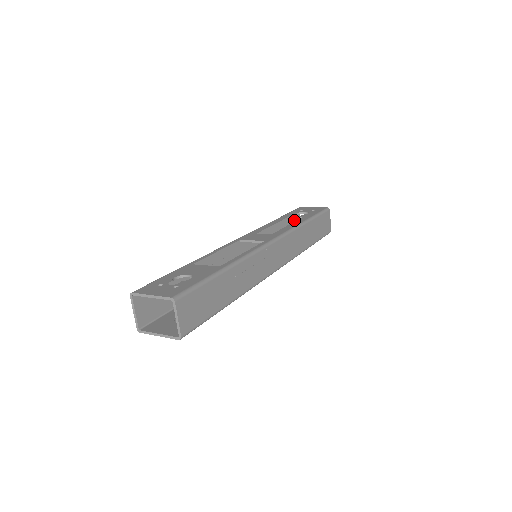
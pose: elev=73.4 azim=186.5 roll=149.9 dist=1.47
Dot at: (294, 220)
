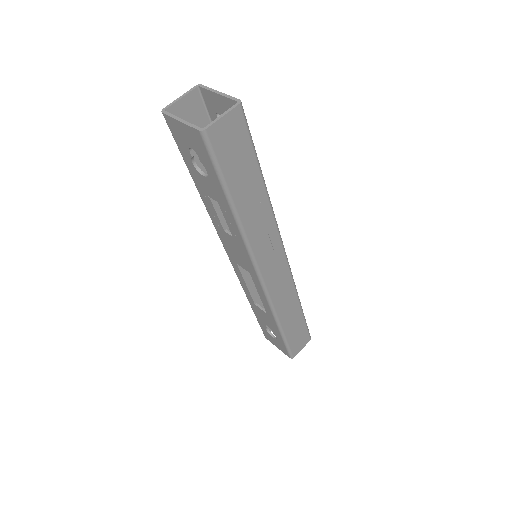
Dot at: occluded
